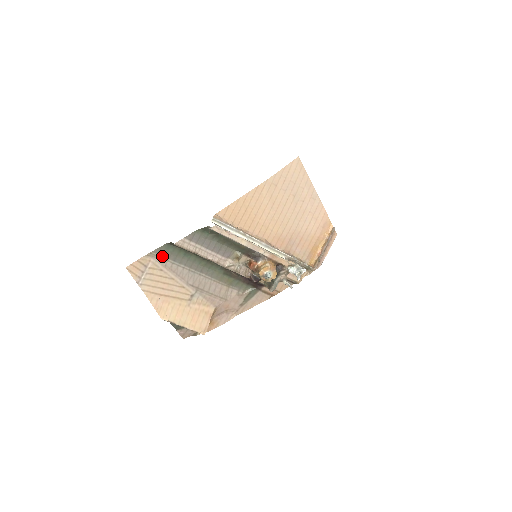
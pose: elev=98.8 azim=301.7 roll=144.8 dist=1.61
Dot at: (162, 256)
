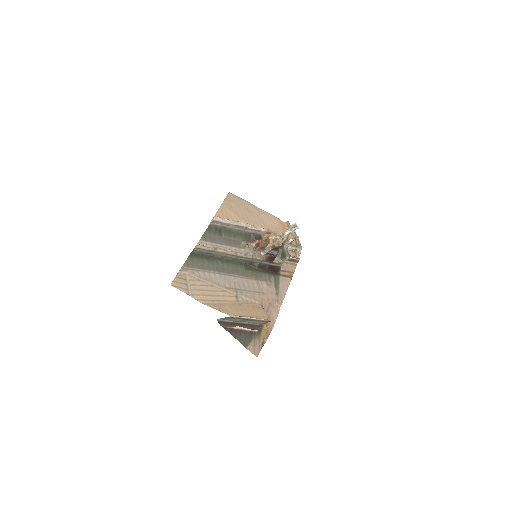
Dot at: (192, 268)
